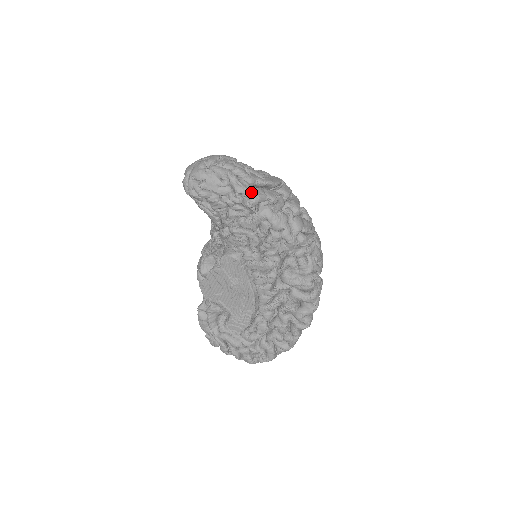
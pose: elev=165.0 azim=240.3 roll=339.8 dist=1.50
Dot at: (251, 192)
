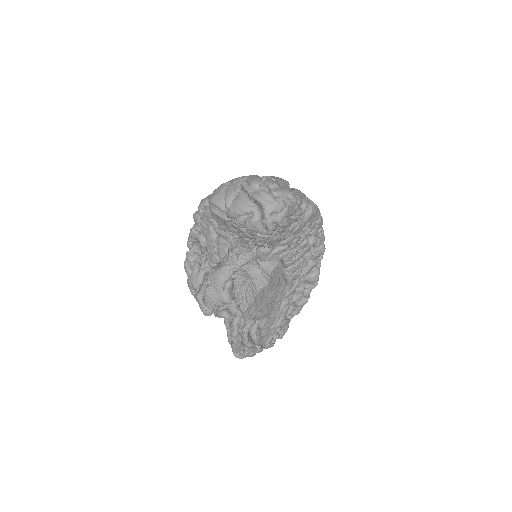
Dot at: (302, 199)
